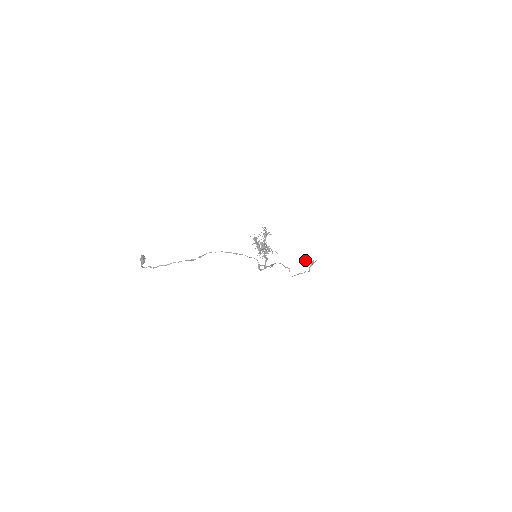
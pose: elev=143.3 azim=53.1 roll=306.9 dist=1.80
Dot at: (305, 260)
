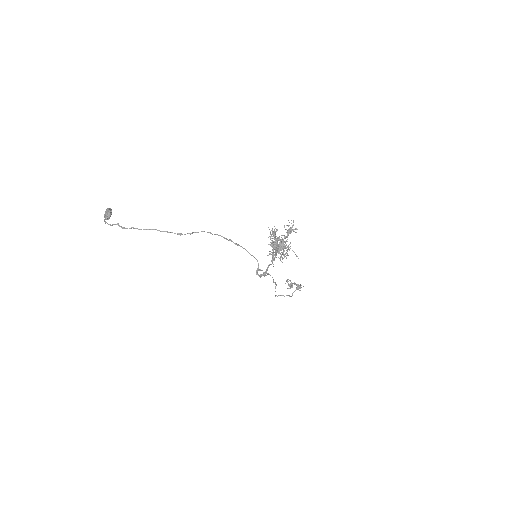
Dot at: occluded
